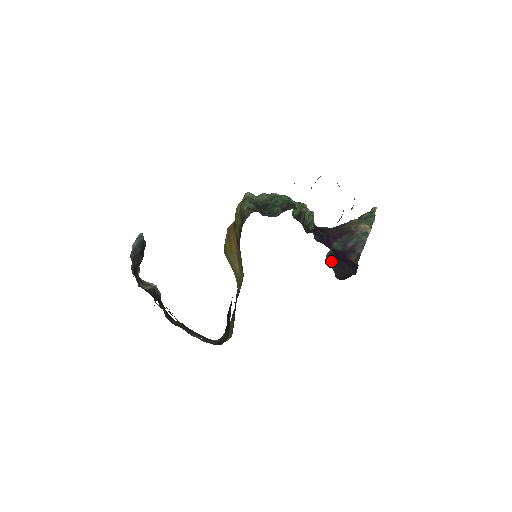
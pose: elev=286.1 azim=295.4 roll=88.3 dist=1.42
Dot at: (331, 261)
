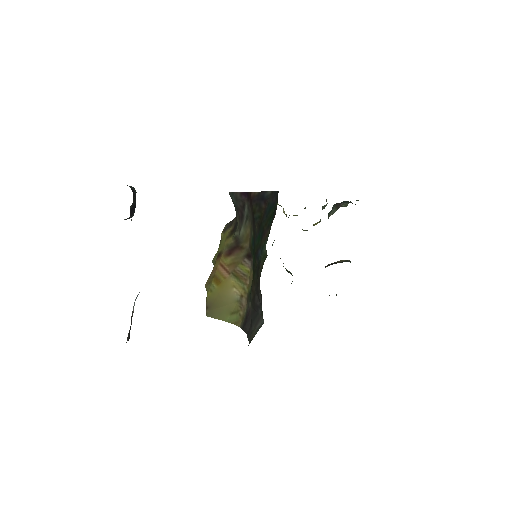
Dot at: occluded
